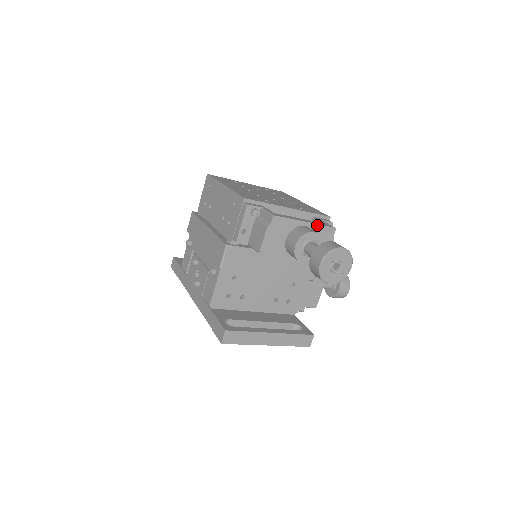
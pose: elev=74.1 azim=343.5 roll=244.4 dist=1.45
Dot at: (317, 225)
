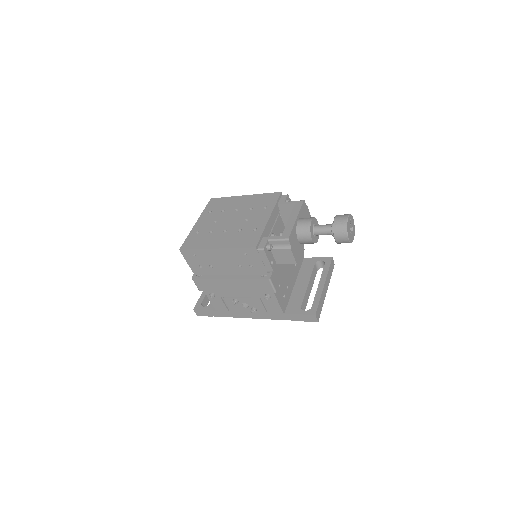
Dot at: (299, 212)
